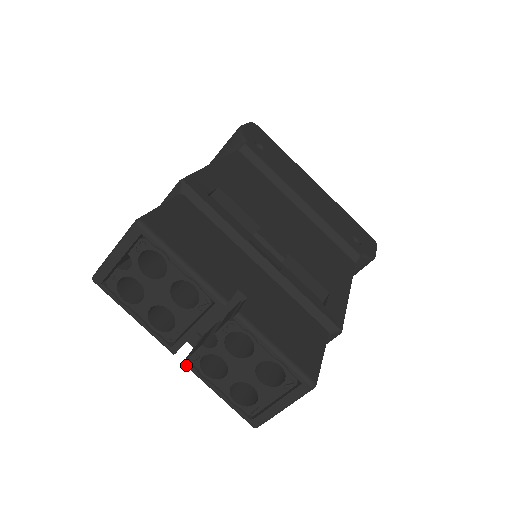
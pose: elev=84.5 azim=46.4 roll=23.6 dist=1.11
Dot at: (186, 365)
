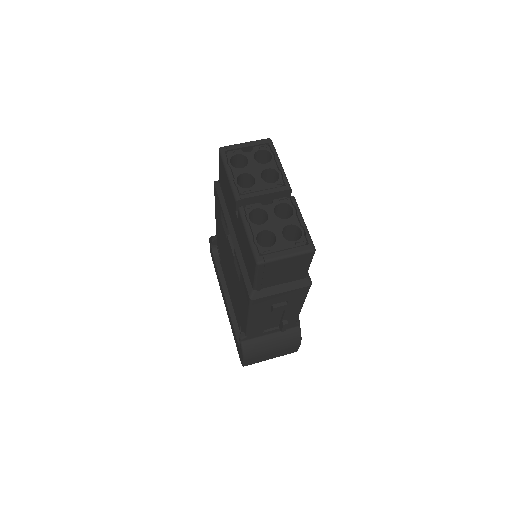
Dot at: (241, 209)
